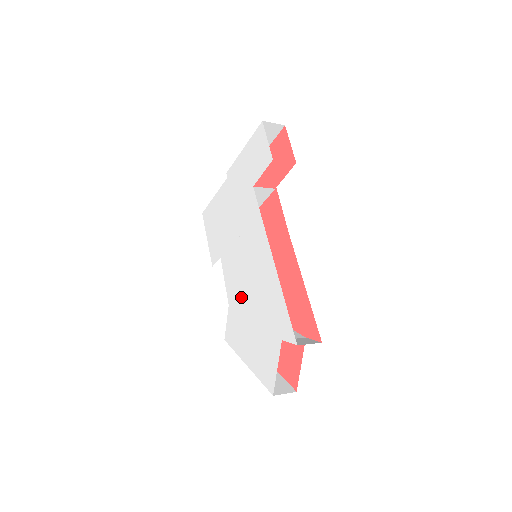
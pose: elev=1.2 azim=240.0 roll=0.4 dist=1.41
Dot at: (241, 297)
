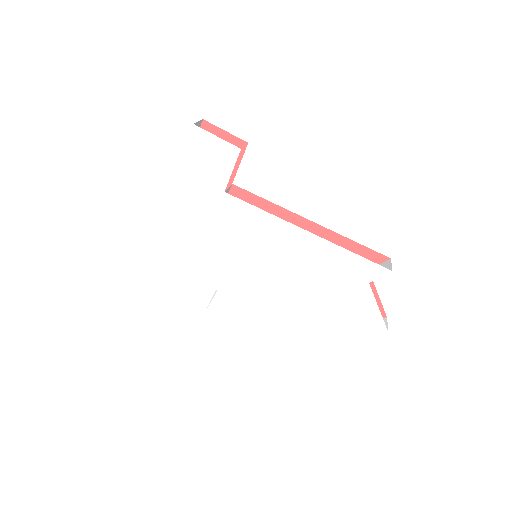
Dot at: (281, 297)
